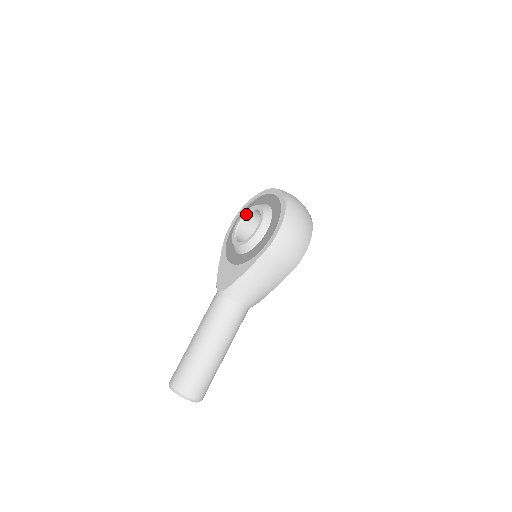
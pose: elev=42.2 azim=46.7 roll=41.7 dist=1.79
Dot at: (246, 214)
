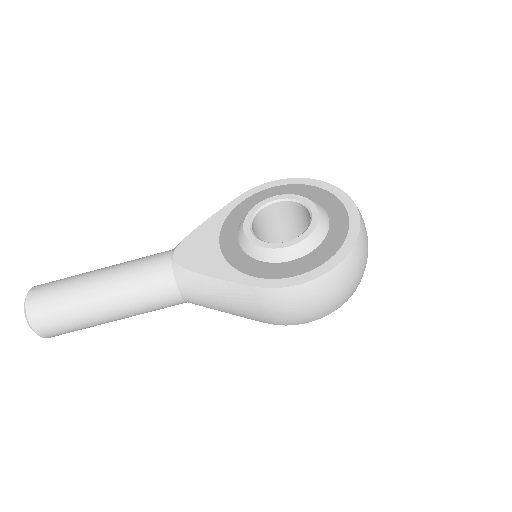
Dot at: (296, 200)
